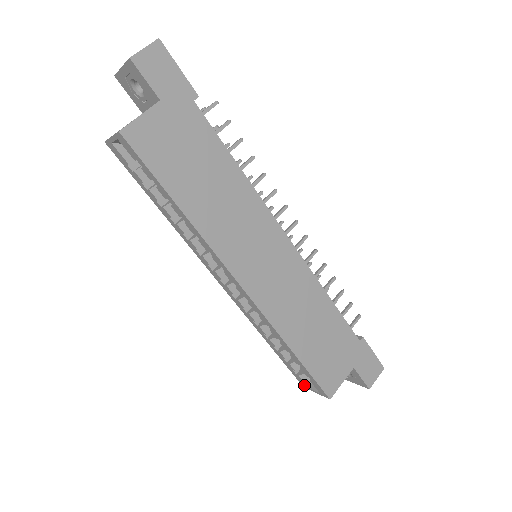
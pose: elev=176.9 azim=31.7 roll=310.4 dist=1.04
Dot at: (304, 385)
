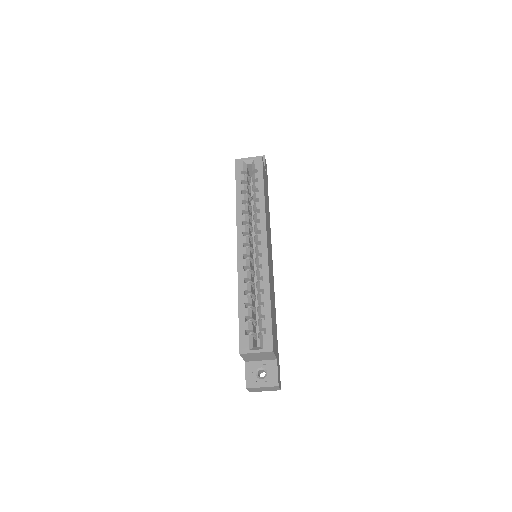
Dot at: (244, 349)
